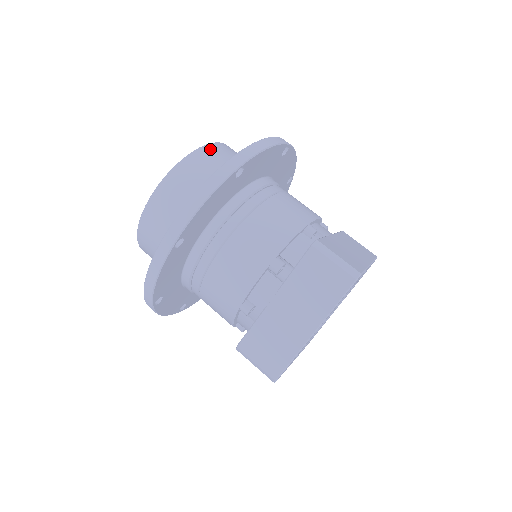
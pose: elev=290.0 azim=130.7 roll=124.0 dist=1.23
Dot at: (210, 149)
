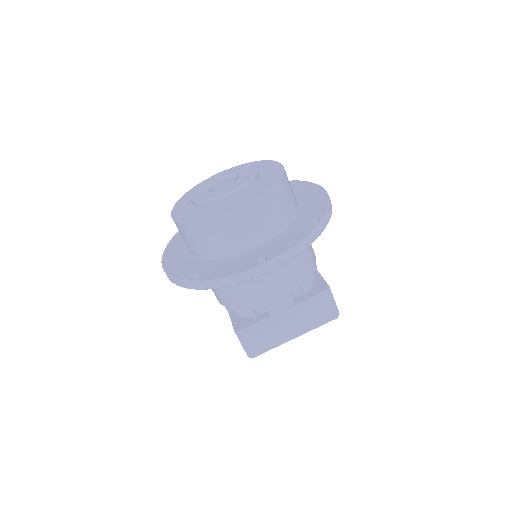
Dot at: (286, 179)
